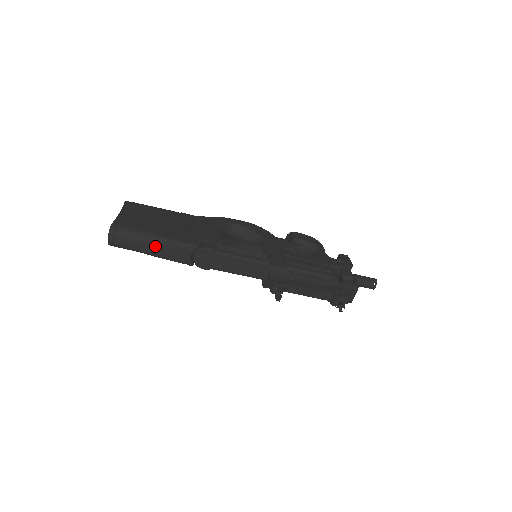
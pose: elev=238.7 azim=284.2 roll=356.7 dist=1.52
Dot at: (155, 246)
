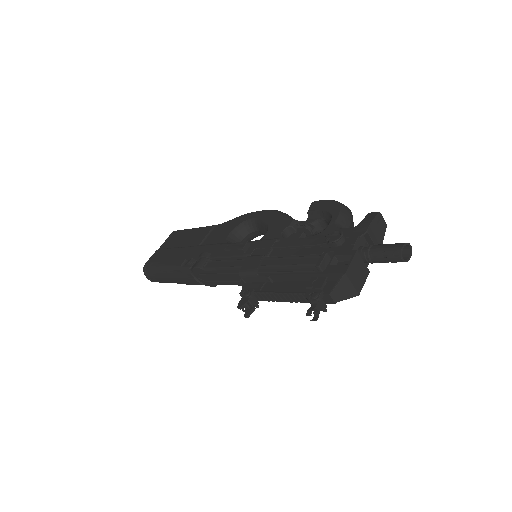
Dot at: (170, 276)
